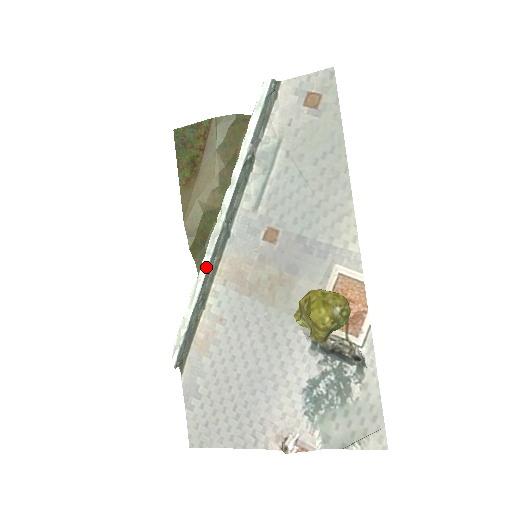
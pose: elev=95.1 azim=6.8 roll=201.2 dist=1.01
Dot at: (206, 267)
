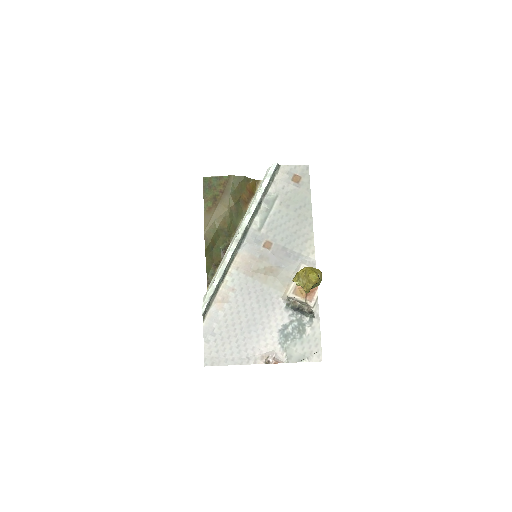
Dot at: (230, 258)
